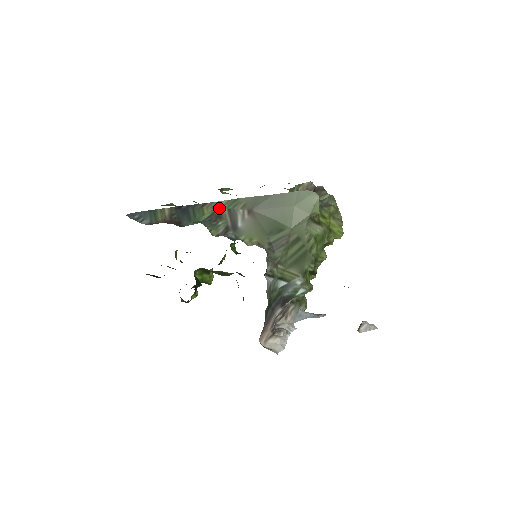
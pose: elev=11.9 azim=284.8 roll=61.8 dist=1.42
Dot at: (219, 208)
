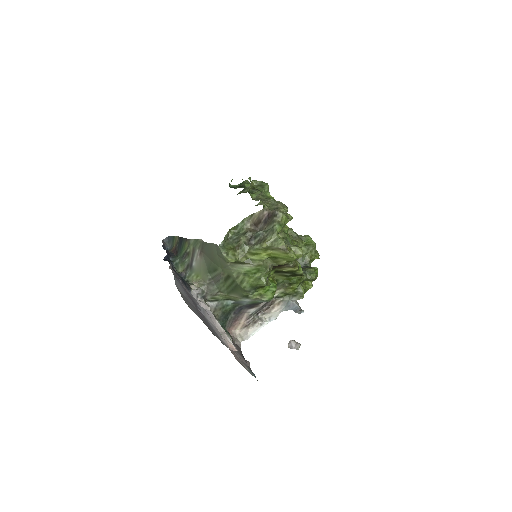
Dot at: (190, 246)
